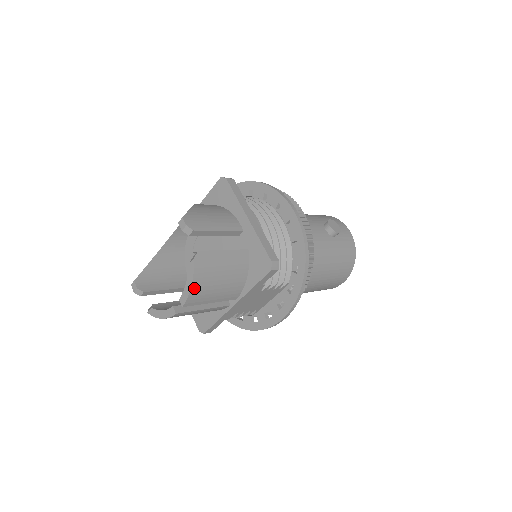
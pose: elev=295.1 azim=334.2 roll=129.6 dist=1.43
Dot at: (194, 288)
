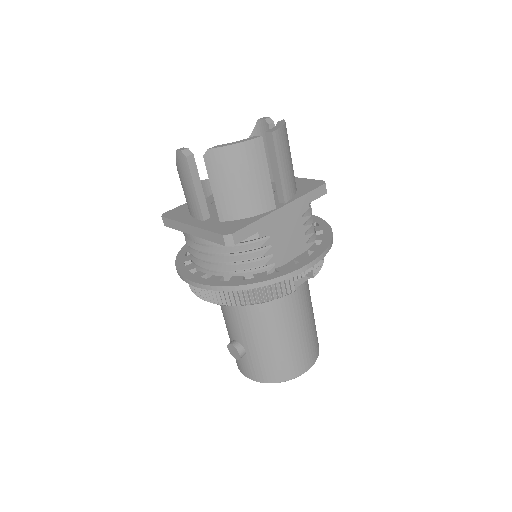
Dot at: (283, 130)
